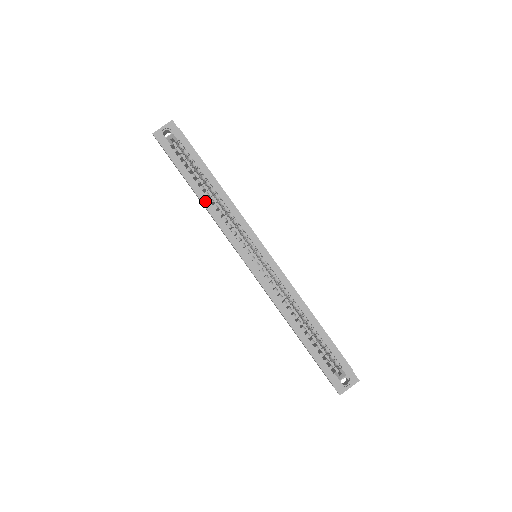
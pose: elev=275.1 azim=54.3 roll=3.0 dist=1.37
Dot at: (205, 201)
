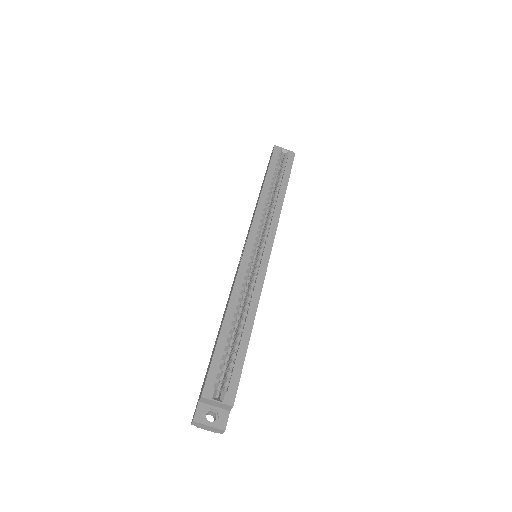
Dot at: (265, 192)
